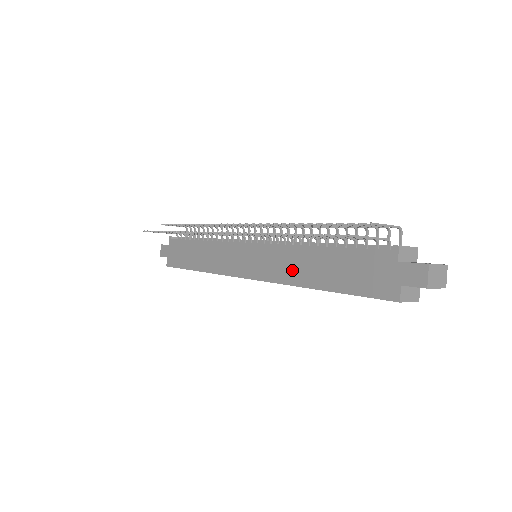
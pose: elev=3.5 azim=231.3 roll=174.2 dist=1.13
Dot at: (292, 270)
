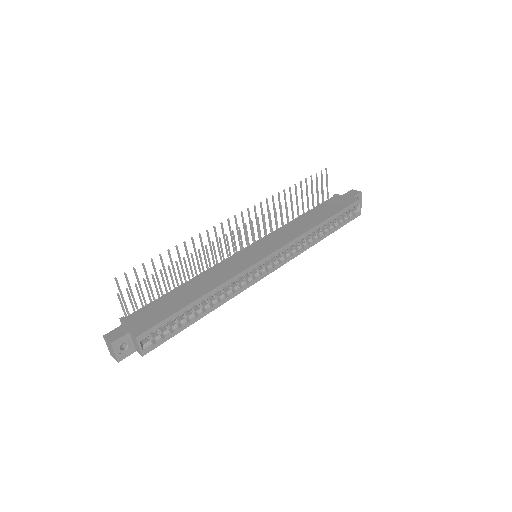
Dot at: (298, 229)
